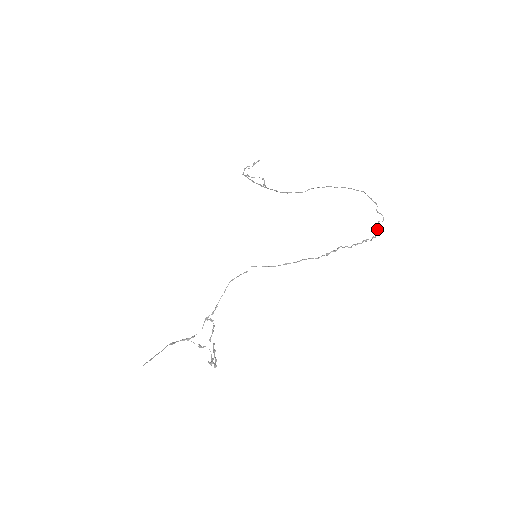
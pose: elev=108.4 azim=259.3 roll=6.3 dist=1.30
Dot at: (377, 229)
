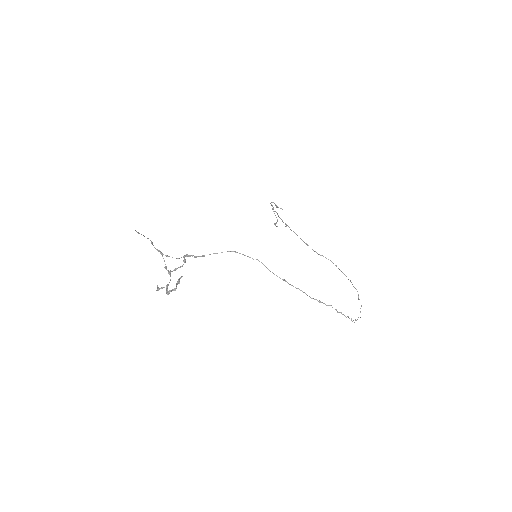
Dot at: occluded
